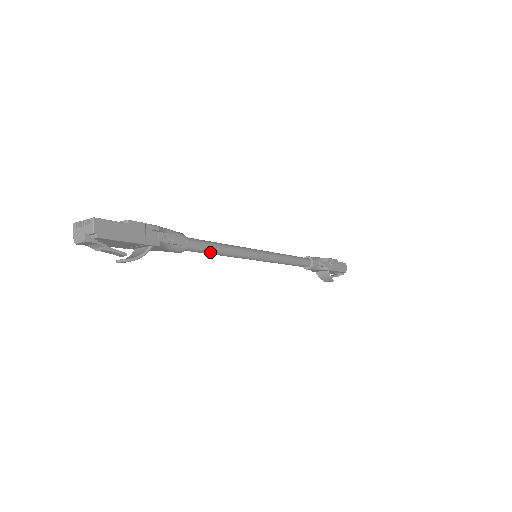
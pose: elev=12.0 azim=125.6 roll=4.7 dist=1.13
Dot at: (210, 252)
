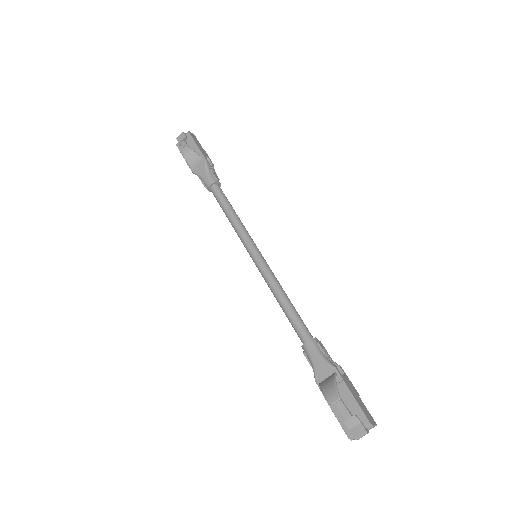
Dot at: (226, 205)
